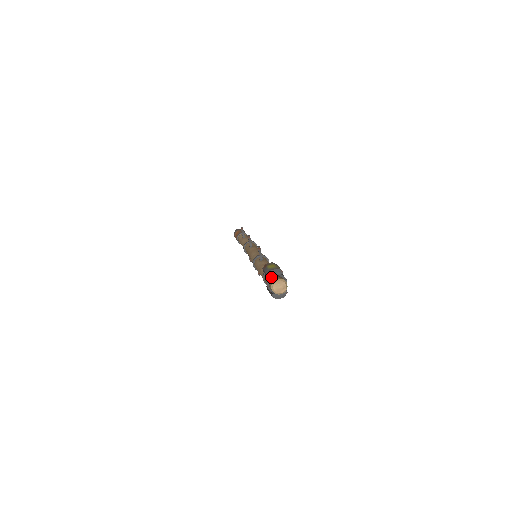
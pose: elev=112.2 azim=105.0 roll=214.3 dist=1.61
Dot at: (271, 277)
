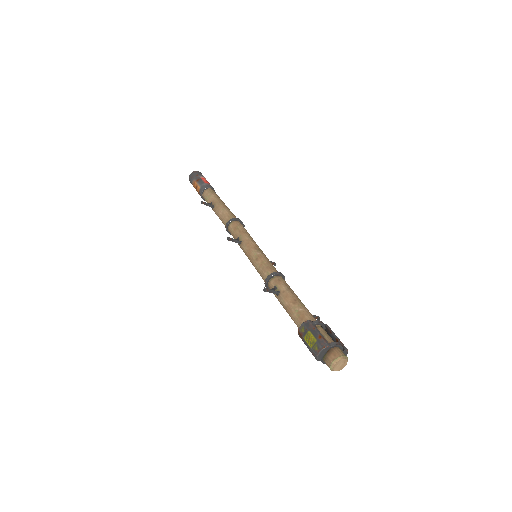
Dot at: (321, 358)
